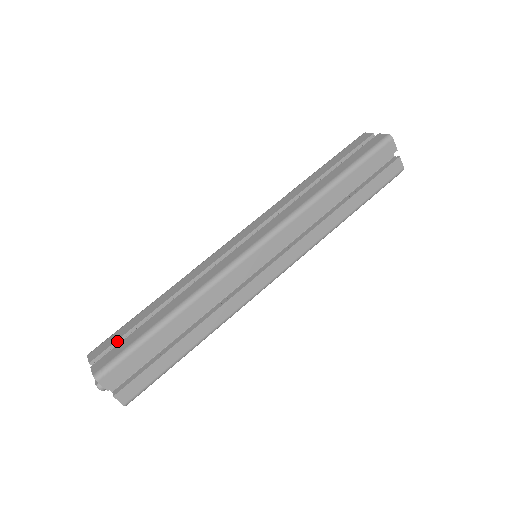
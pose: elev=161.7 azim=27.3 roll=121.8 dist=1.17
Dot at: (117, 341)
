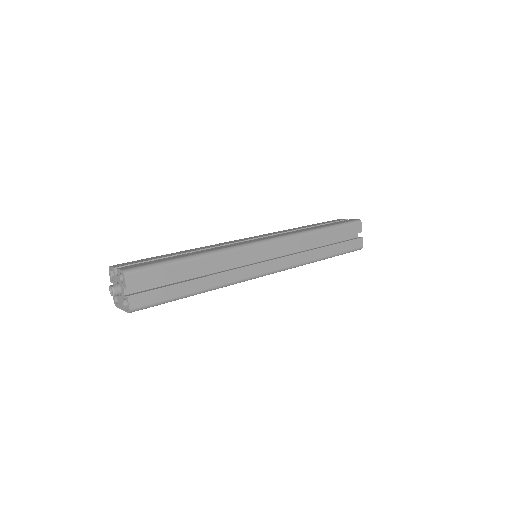
Dot at: (141, 262)
